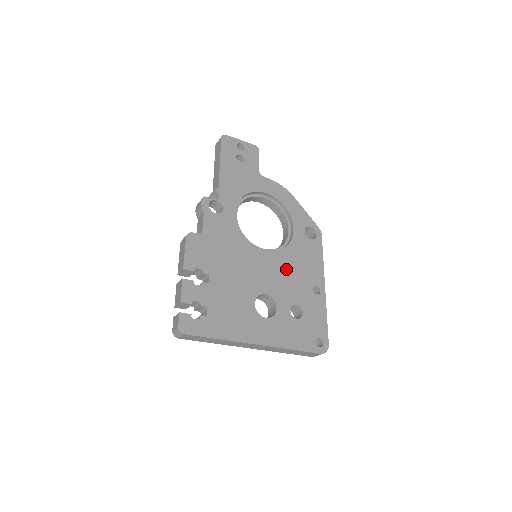
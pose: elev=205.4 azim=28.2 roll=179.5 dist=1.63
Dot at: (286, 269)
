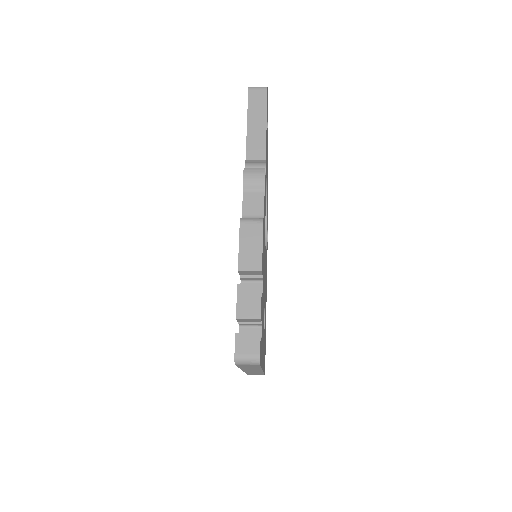
Dot at: occluded
